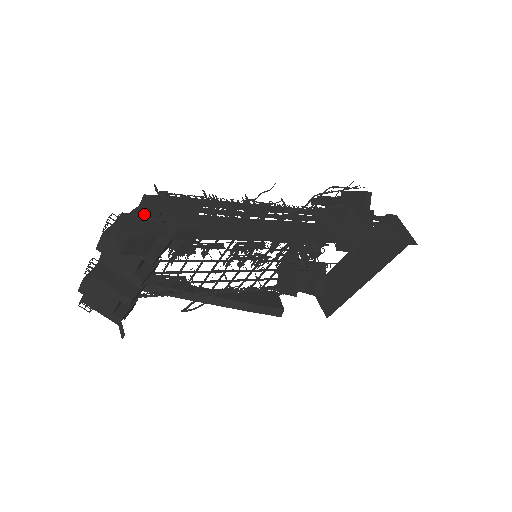
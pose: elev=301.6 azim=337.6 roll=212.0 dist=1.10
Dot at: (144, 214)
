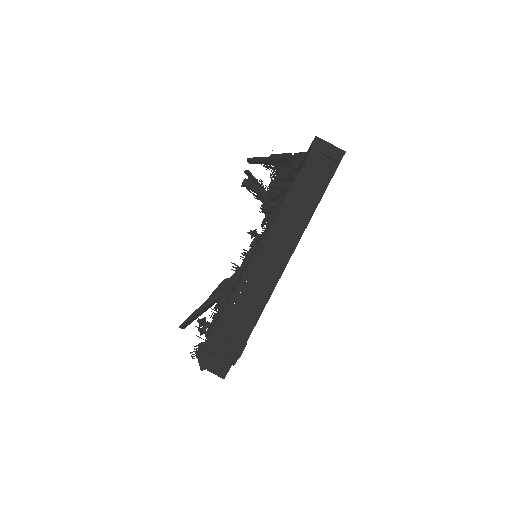
Dot at: (217, 362)
